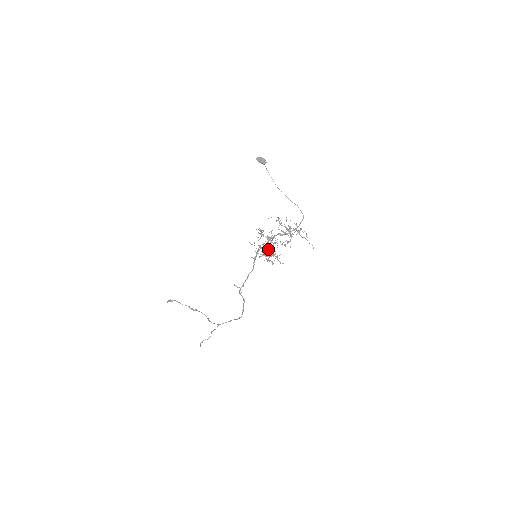
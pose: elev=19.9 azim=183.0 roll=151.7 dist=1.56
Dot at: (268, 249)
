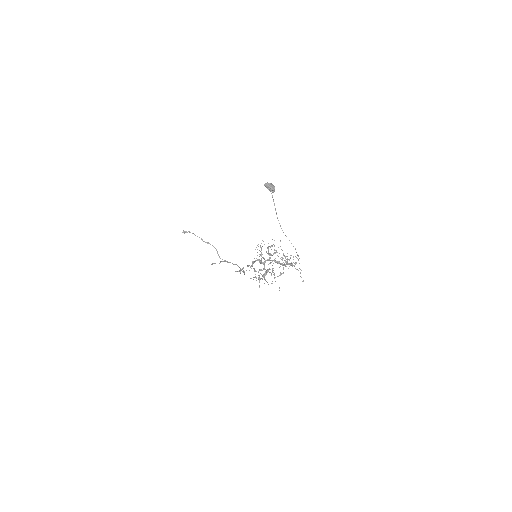
Dot at: (264, 268)
